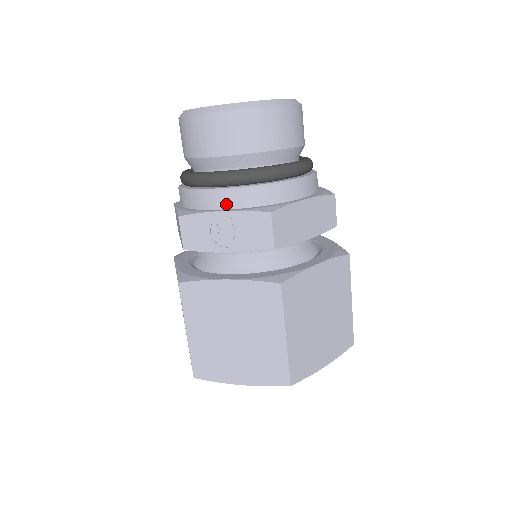
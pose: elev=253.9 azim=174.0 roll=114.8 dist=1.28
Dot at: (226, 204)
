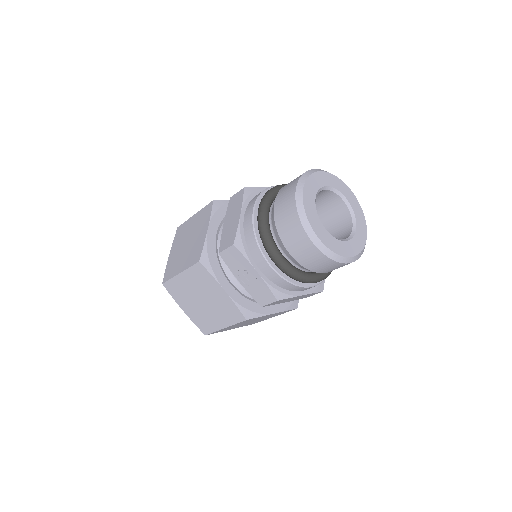
Dot at: (263, 269)
